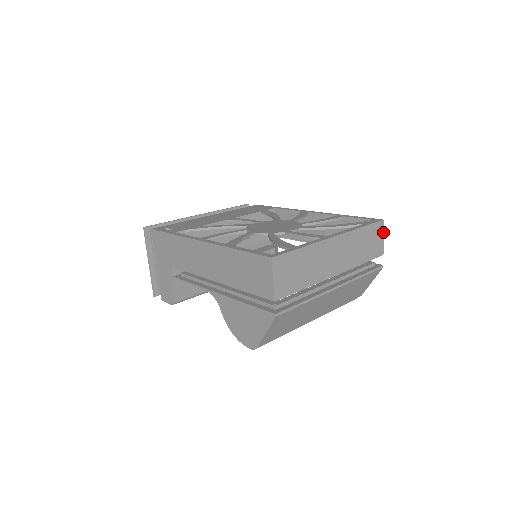
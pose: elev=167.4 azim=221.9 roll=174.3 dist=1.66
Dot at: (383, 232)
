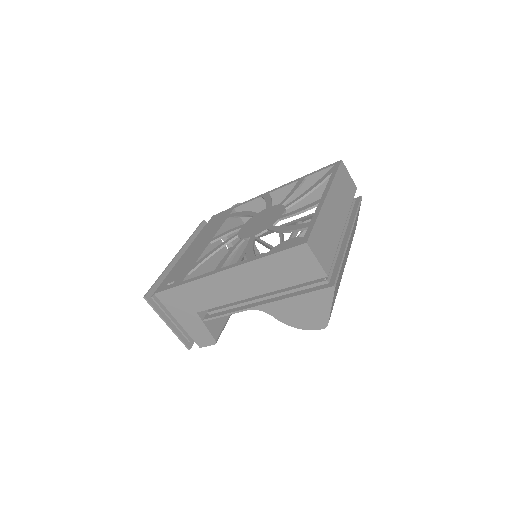
Dot at: (347, 170)
